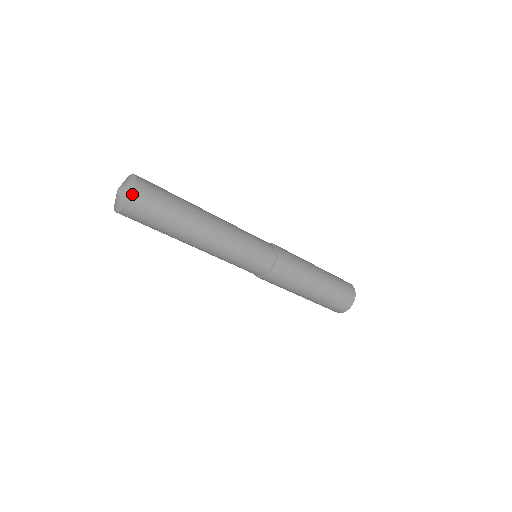
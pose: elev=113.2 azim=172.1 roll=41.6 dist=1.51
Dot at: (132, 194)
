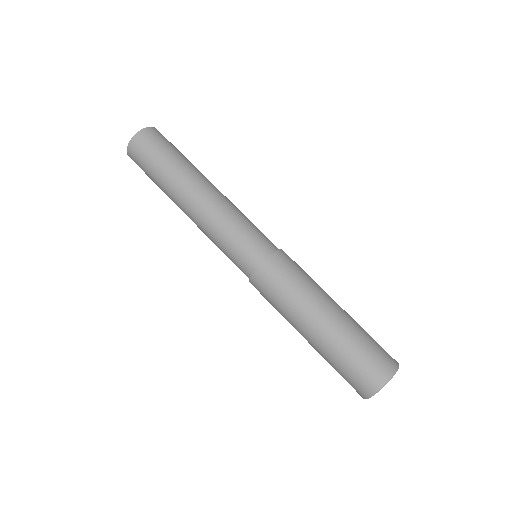
Dot at: (143, 129)
